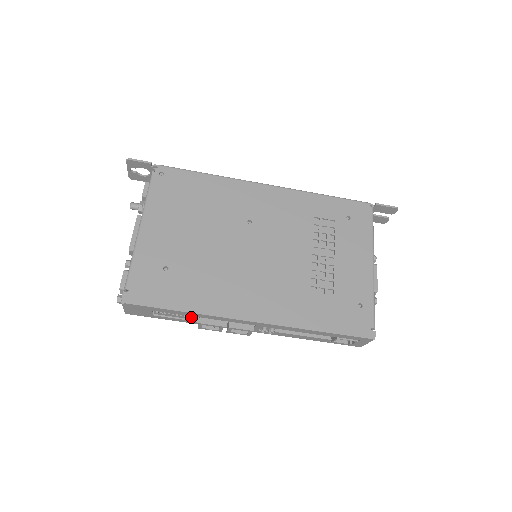
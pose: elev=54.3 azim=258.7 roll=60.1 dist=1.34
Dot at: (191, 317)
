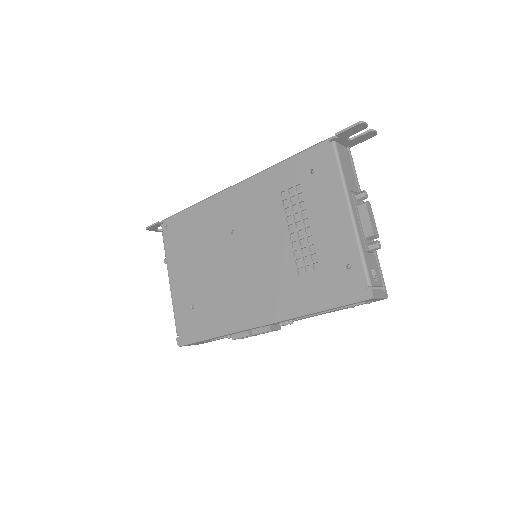
Dot at: occluded
